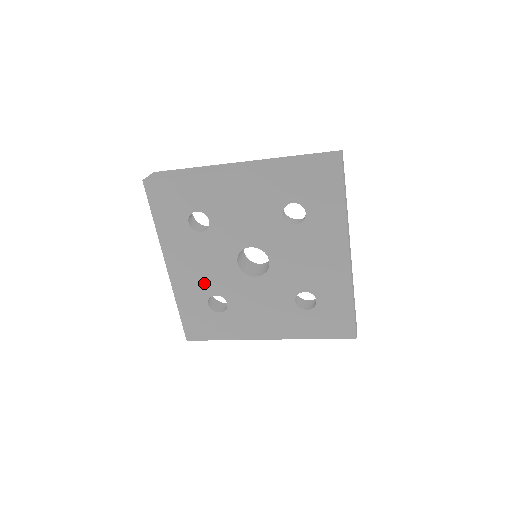
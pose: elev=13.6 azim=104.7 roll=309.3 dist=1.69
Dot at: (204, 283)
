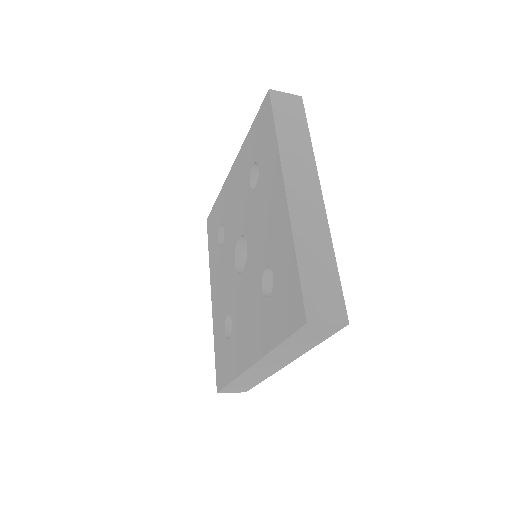
Dot at: (223, 304)
